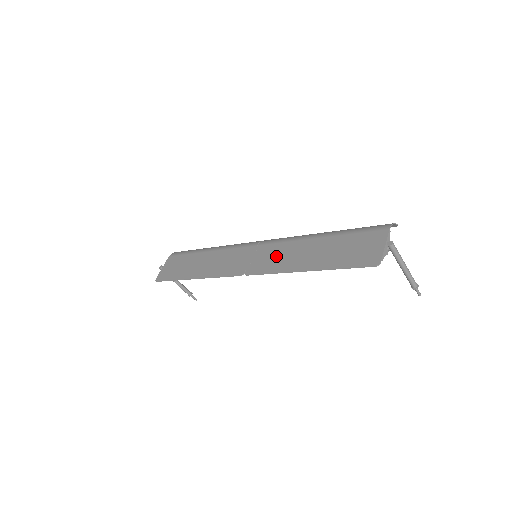
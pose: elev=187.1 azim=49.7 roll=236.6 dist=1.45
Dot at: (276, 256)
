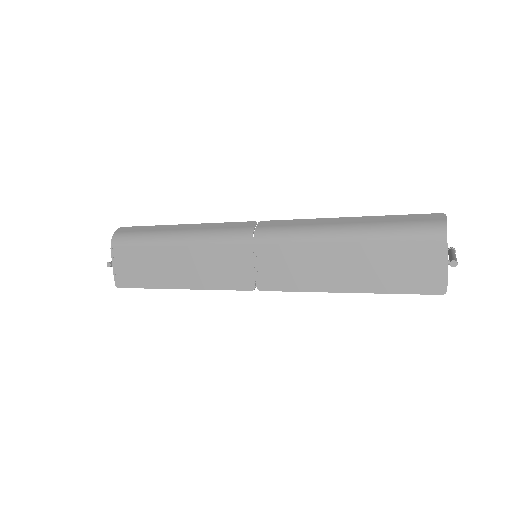
Dot at: (292, 266)
